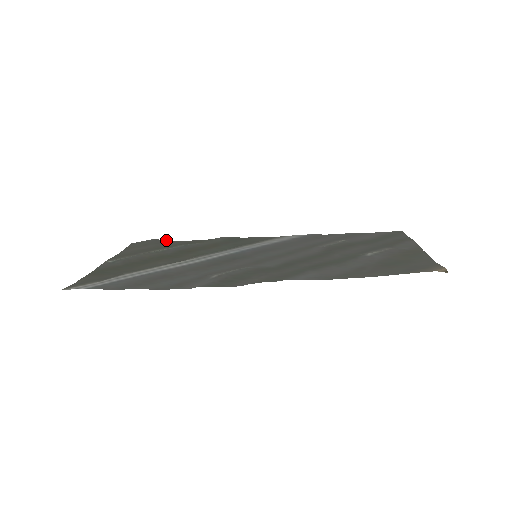
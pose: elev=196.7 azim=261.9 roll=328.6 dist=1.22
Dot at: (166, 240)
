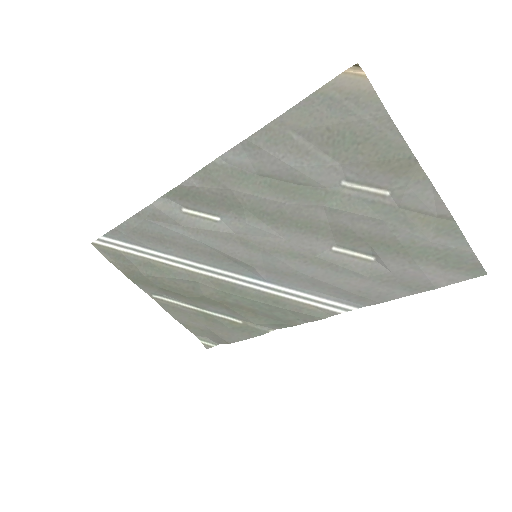
Dot at: (228, 343)
